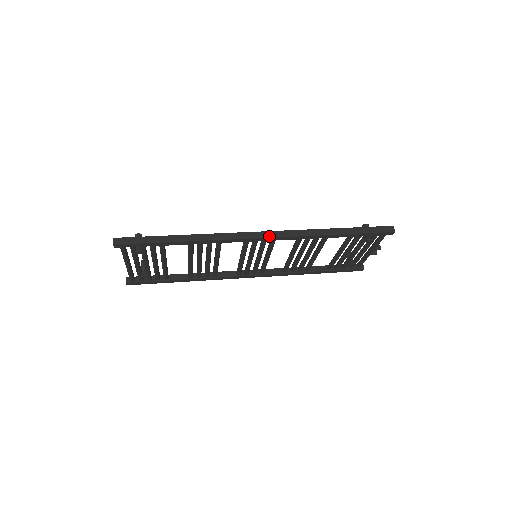
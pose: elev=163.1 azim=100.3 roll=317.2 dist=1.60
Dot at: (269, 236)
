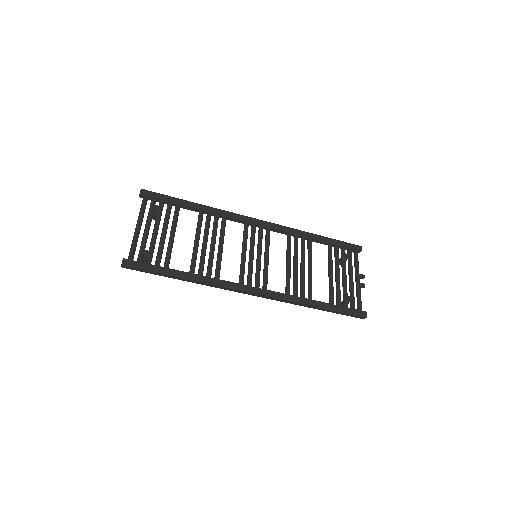
Dot at: (264, 221)
